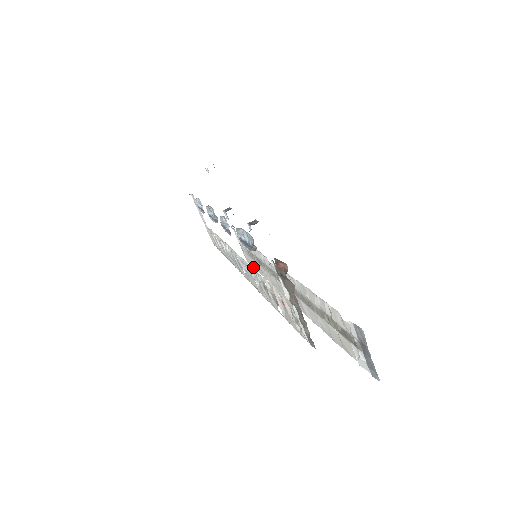
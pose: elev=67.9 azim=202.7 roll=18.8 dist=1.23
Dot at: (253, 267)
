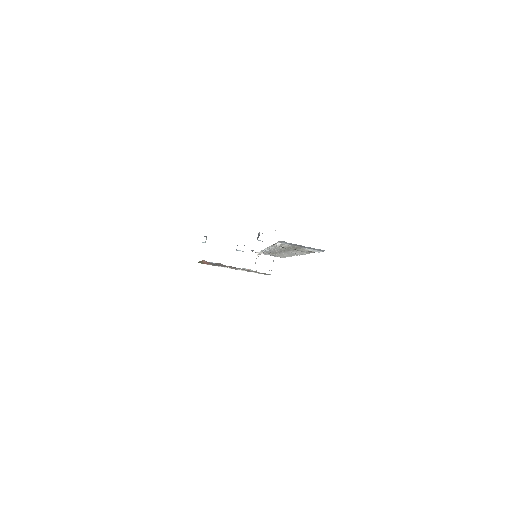
Dot at: occluded
